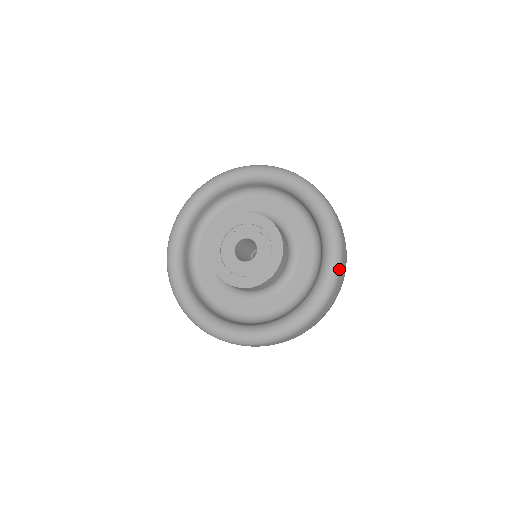
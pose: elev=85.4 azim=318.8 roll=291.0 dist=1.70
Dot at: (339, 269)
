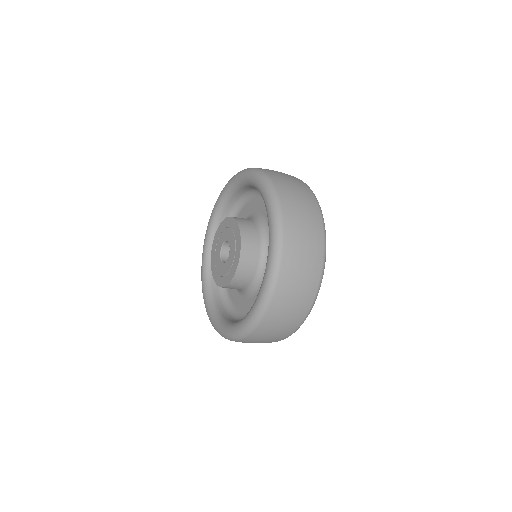
Dot at: (279, 258)
